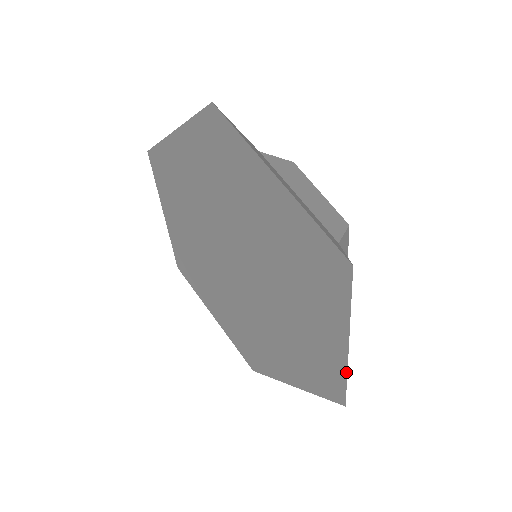
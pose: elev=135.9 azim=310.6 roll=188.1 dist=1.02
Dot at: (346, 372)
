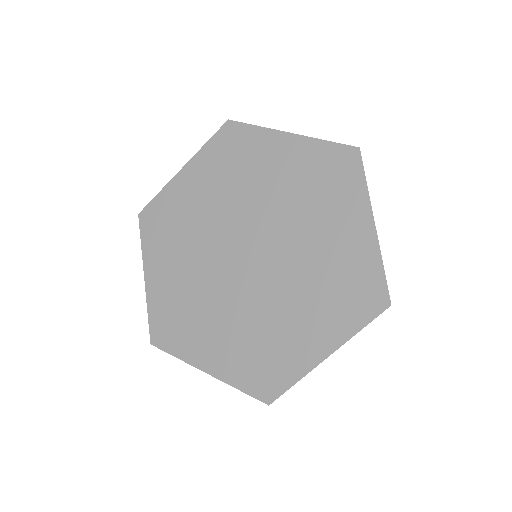
Dot at: (302, 377)
